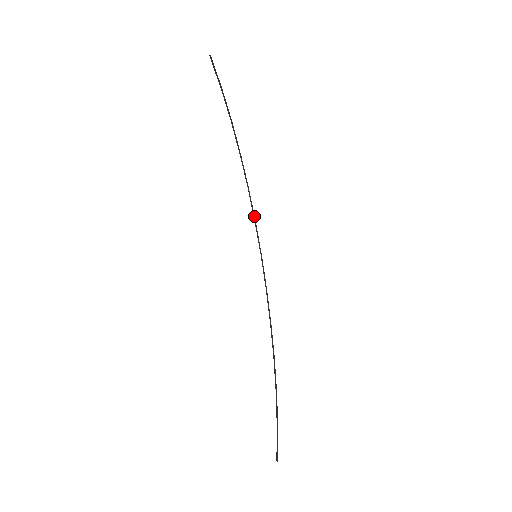
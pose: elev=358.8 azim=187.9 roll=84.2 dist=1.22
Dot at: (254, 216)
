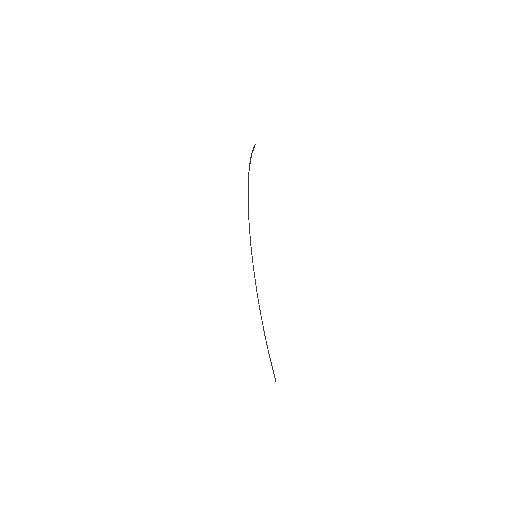
Dot at: occluded
